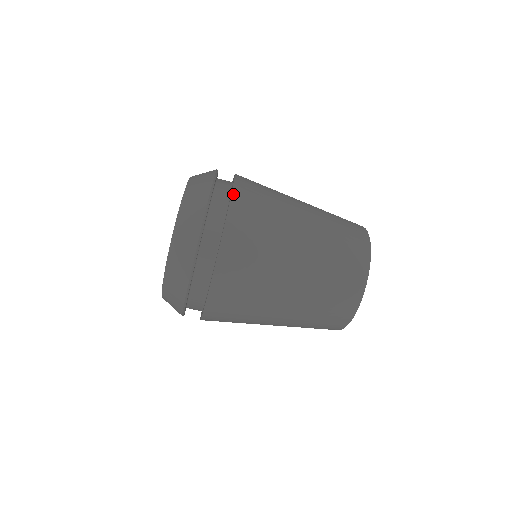
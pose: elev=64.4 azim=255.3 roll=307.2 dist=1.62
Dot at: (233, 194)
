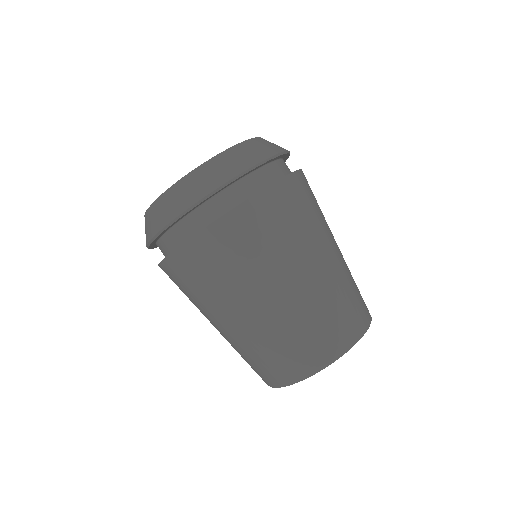
Dot at: occluded
